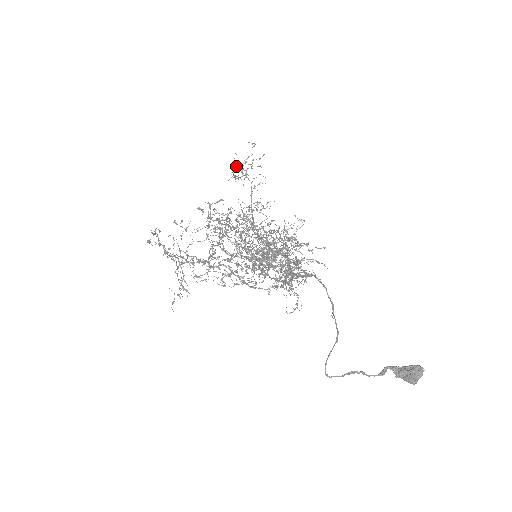
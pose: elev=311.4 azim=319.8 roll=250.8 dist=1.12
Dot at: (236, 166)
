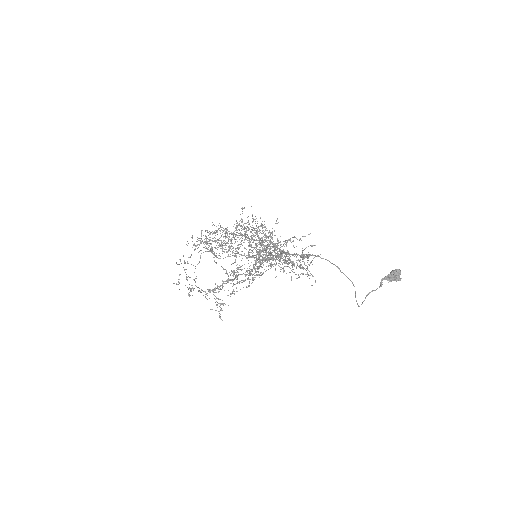
Dot at: (241, 228)
